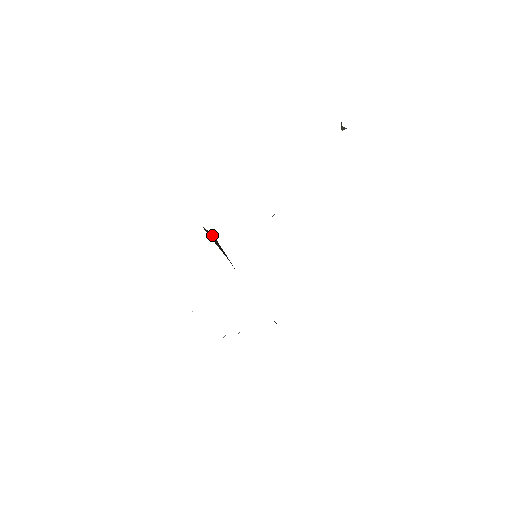
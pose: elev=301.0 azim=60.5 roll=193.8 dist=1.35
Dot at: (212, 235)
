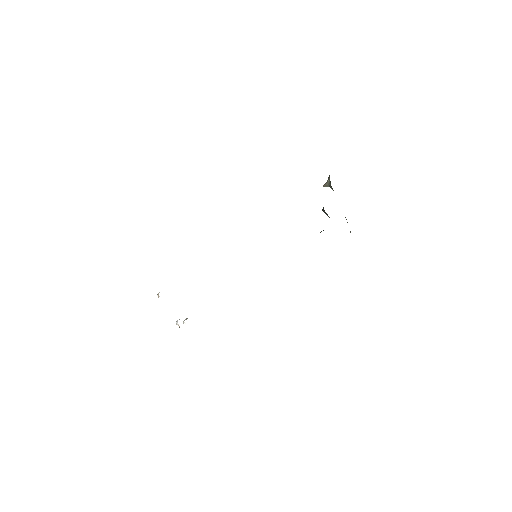
Dot at: occluded
